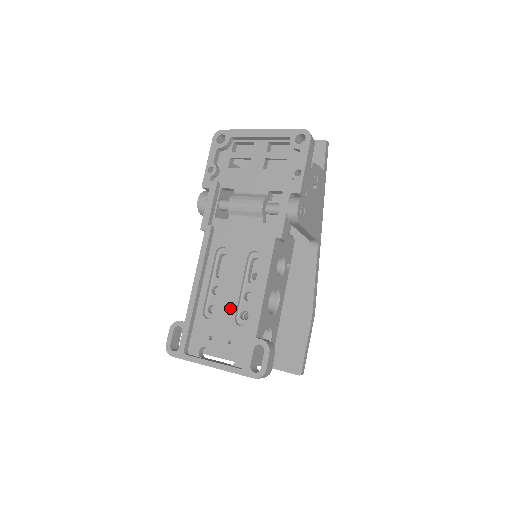
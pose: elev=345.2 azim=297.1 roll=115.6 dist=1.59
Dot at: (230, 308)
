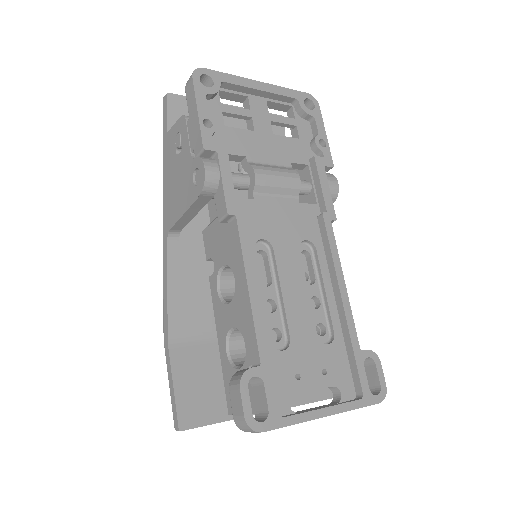
Dot at: (306, 324)
